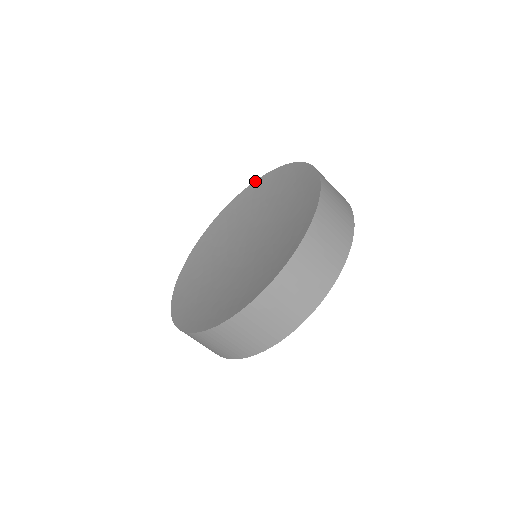
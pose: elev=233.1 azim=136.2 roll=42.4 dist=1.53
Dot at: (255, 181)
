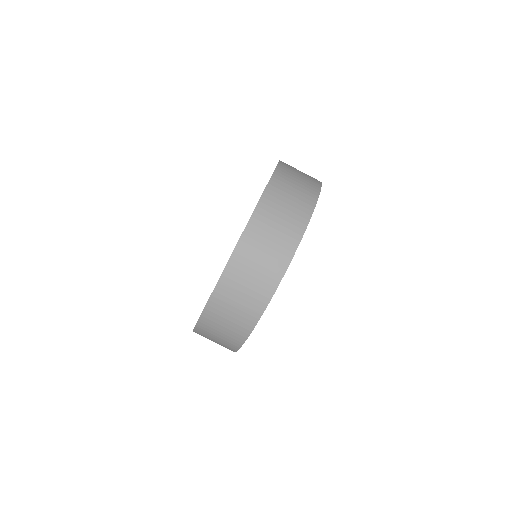
Dot at: occluded
